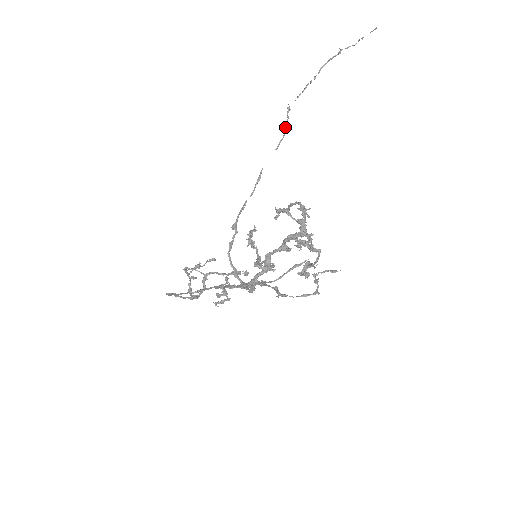
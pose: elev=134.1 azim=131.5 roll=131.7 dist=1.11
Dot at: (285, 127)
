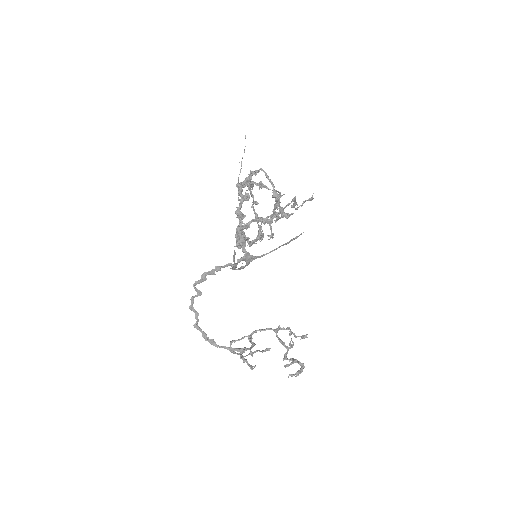
Dot at: occluded
